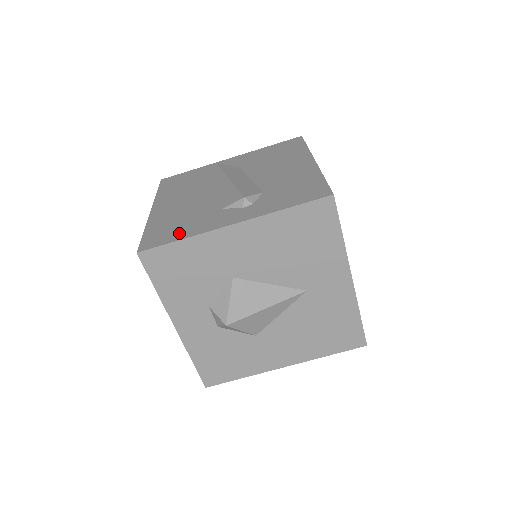
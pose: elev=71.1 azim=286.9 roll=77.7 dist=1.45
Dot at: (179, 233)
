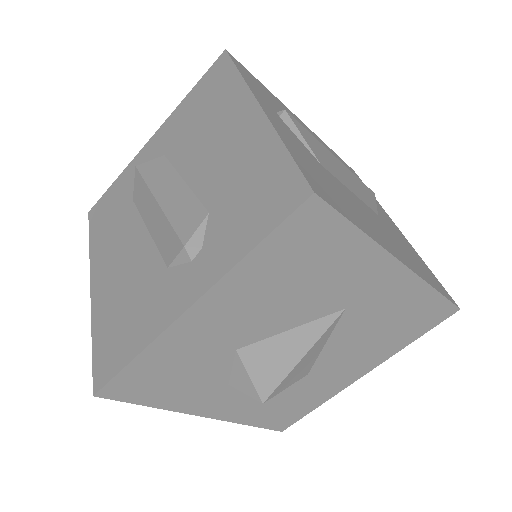
Dot at: (129, 341)
